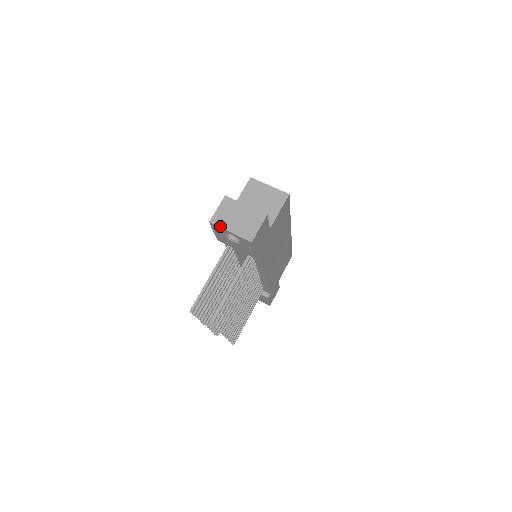
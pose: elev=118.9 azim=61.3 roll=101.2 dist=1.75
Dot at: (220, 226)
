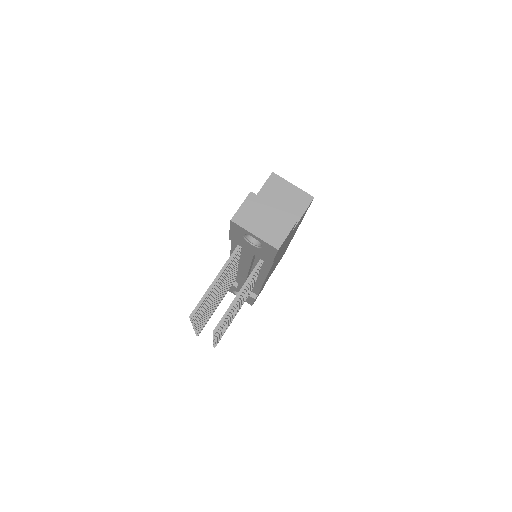
Dot at: (243, 226)
